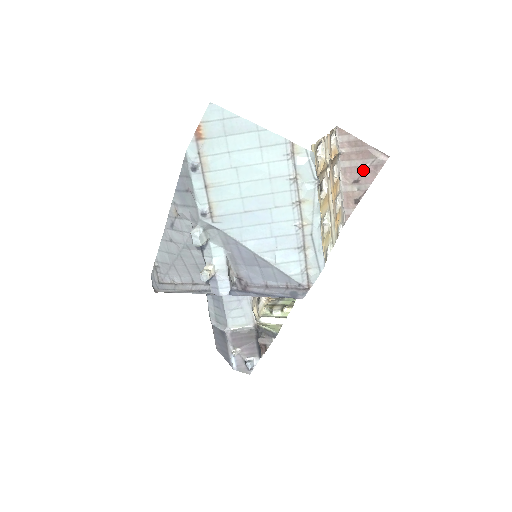
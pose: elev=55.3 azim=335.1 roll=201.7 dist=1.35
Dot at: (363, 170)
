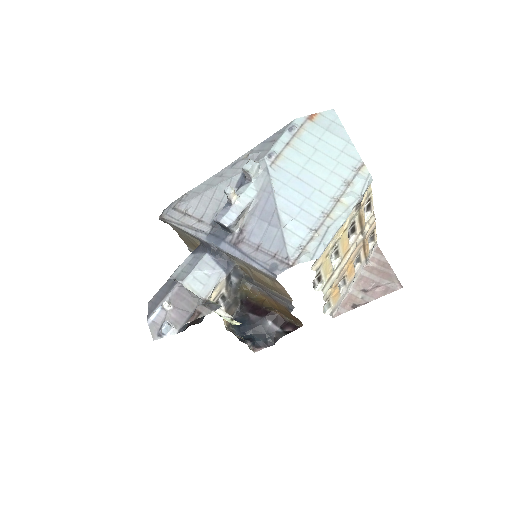
Dot at: (376, 285)
